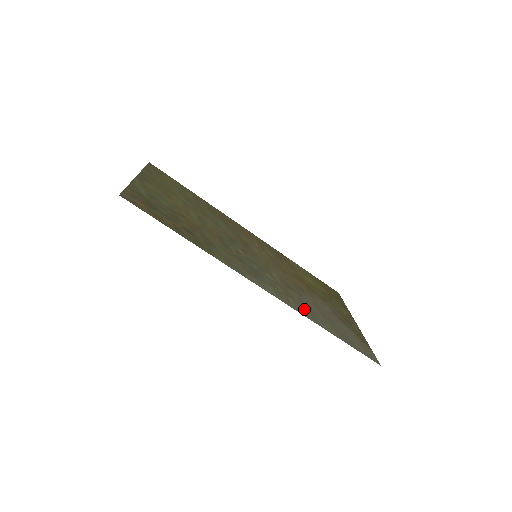
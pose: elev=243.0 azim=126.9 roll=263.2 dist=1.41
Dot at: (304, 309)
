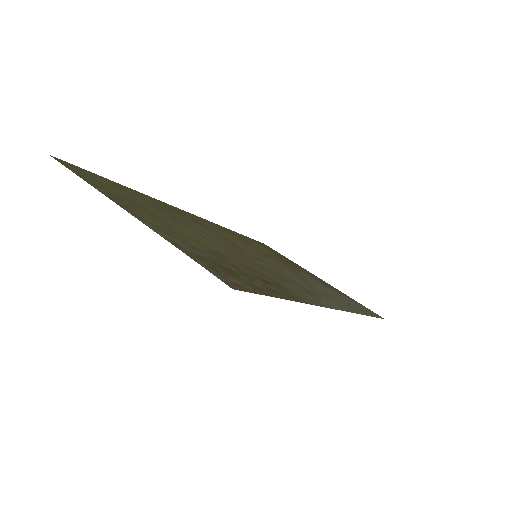
Dot at: (342, 303)
